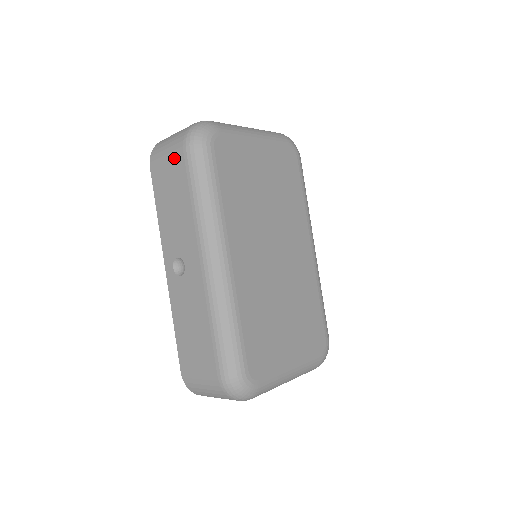
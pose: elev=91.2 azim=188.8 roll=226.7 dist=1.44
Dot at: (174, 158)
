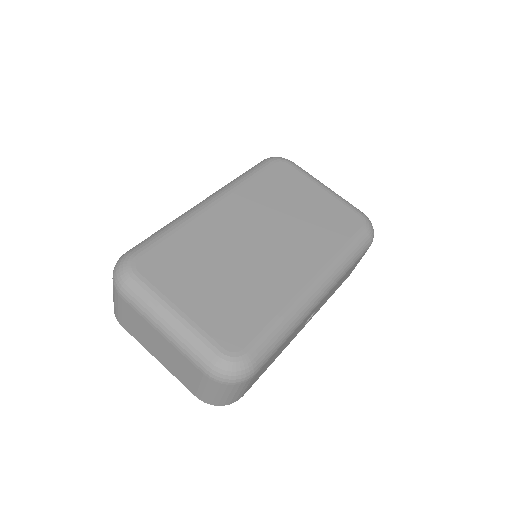
Dot at: occluded
